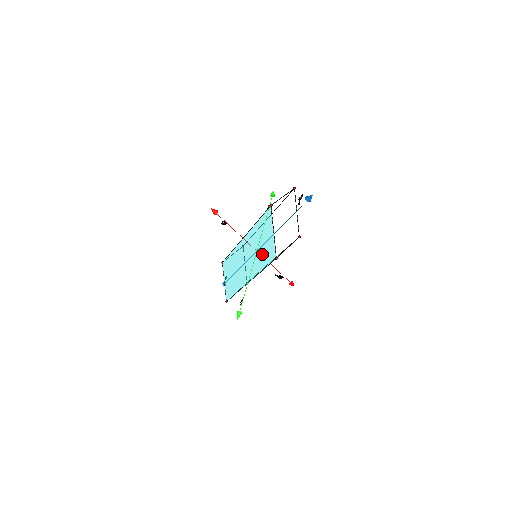
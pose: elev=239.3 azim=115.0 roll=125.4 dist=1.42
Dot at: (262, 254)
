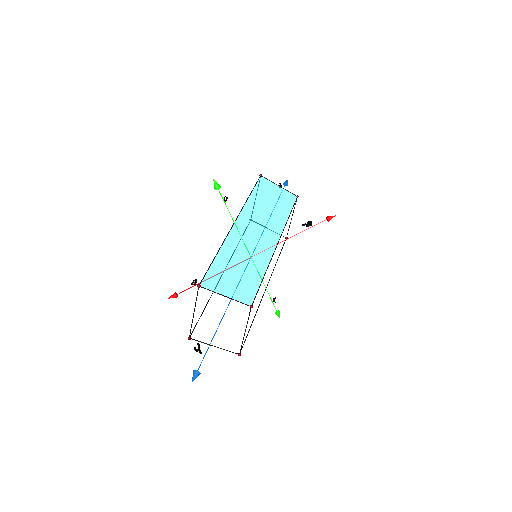
Dot at: occluded
